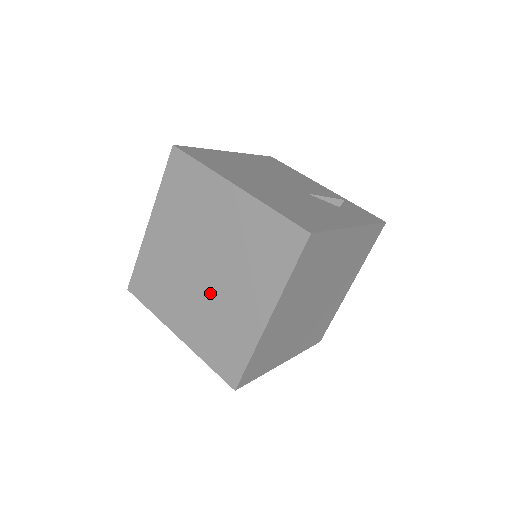
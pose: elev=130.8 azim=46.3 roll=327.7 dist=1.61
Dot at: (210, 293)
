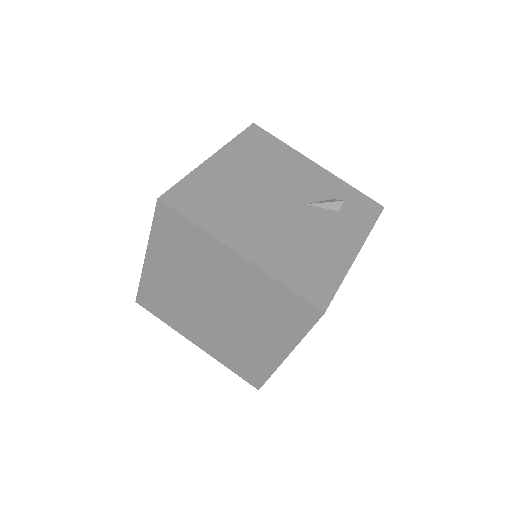
Dot at: (225, 327)
